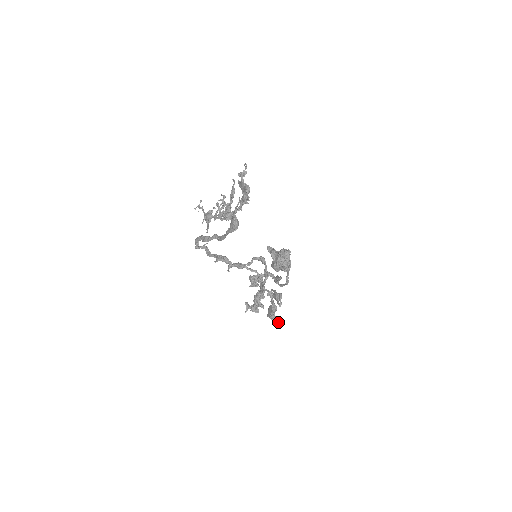
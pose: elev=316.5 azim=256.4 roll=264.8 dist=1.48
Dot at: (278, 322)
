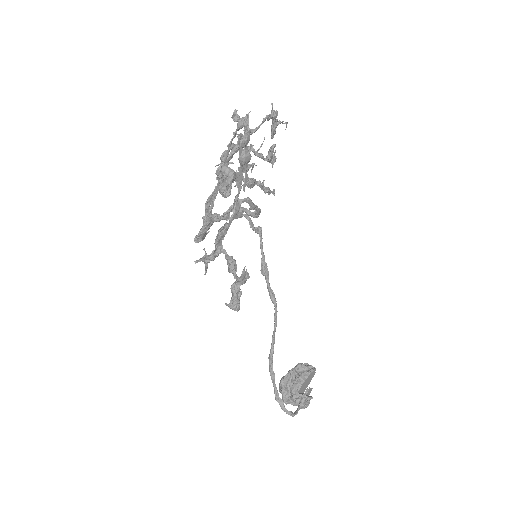
Dot at: occluded
